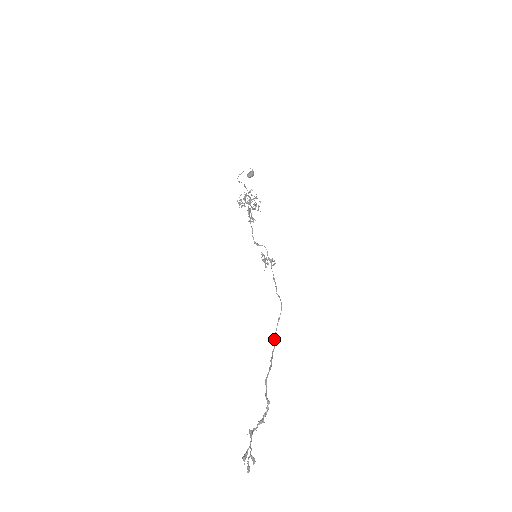
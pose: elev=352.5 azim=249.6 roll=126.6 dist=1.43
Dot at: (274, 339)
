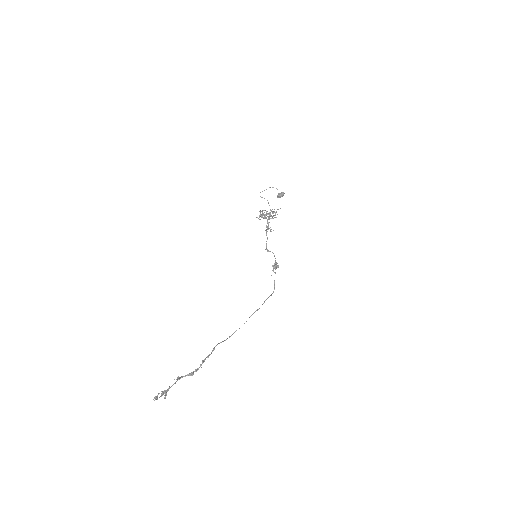
Dot at: occluded
